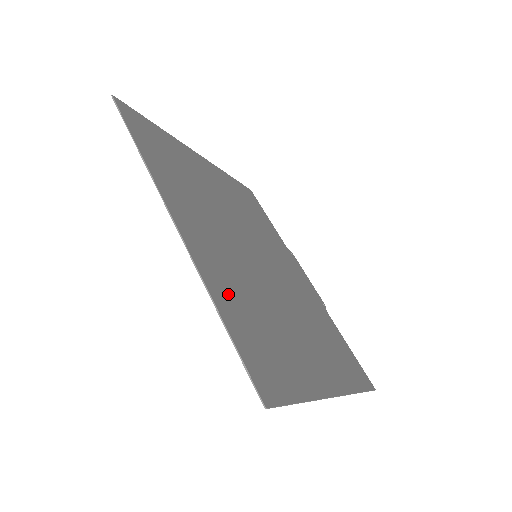
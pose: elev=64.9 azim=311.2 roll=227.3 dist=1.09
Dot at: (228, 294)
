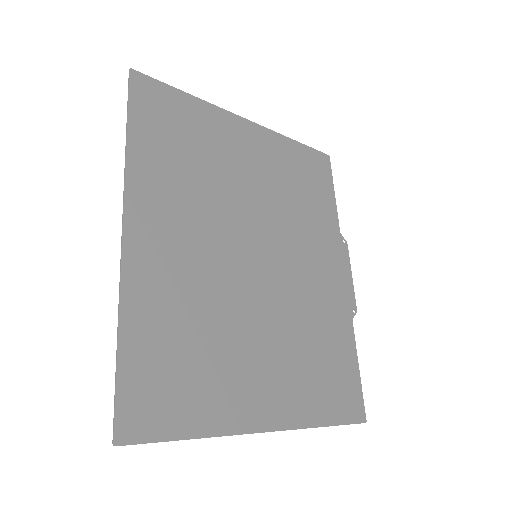
Dot at: (153, 315)
